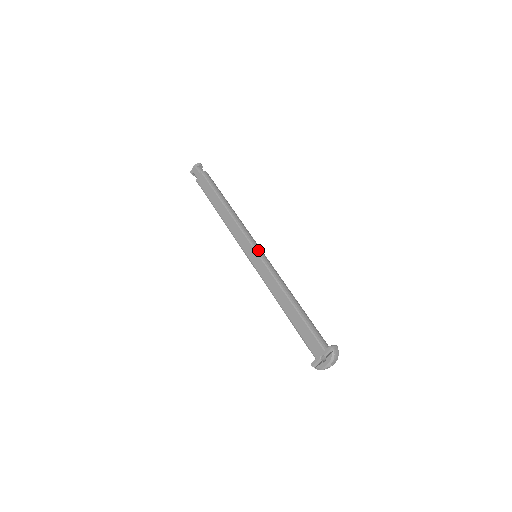
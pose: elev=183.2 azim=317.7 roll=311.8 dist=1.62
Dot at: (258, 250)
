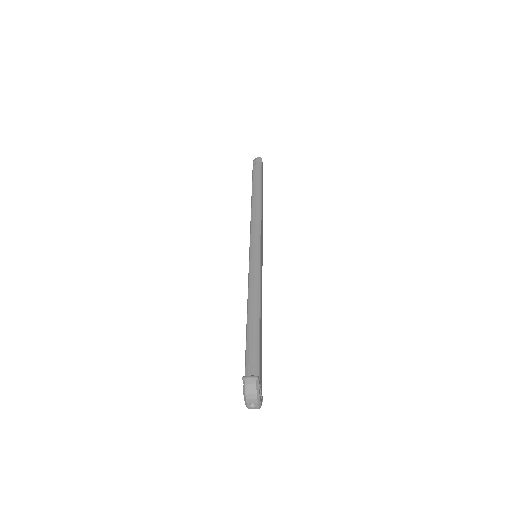
Dot at: (252, 249)
